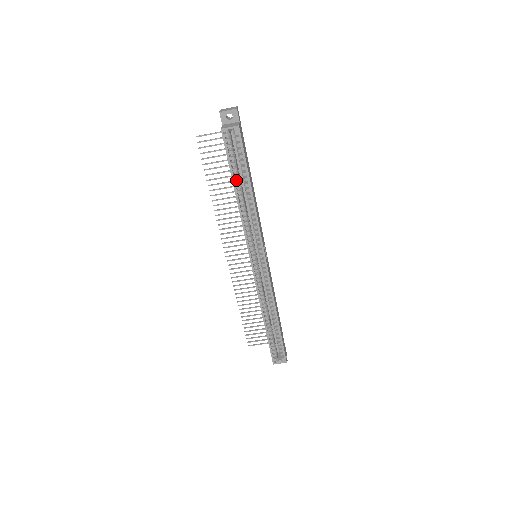
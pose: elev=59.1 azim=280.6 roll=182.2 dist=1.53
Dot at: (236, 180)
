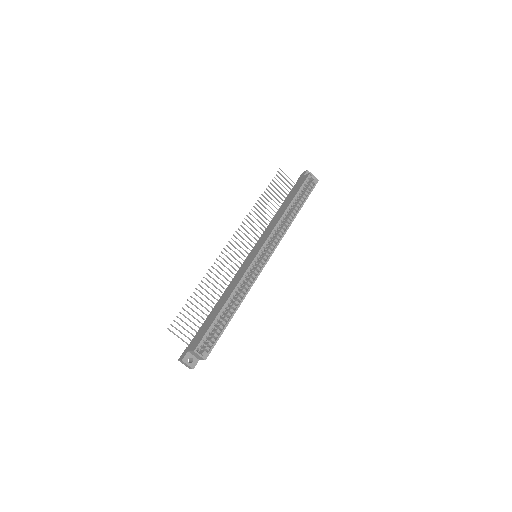
Dot at: (295, 200)
